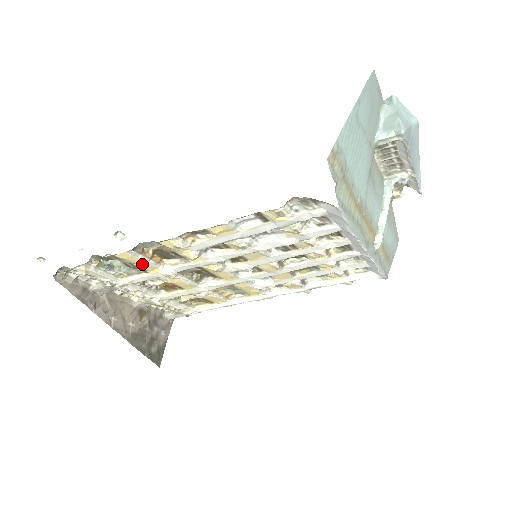
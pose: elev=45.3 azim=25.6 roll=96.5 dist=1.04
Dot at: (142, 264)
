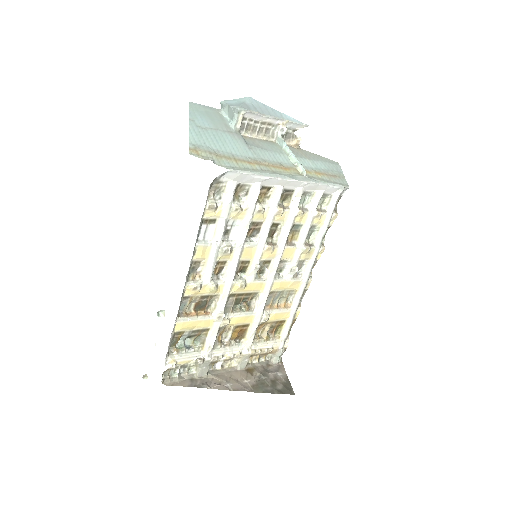
Dot at: (197, 324)
